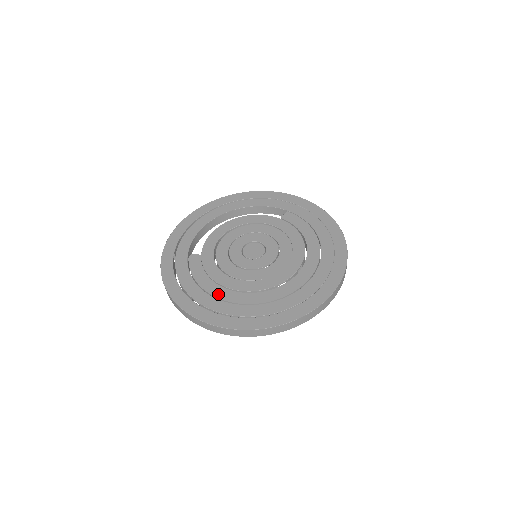
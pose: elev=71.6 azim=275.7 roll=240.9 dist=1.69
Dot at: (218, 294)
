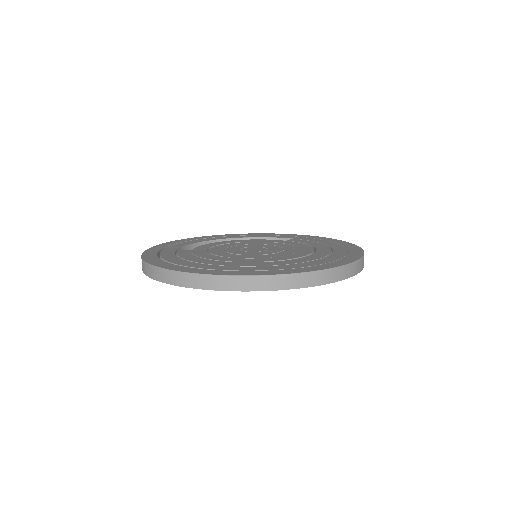
Dot at: (206, 262)
